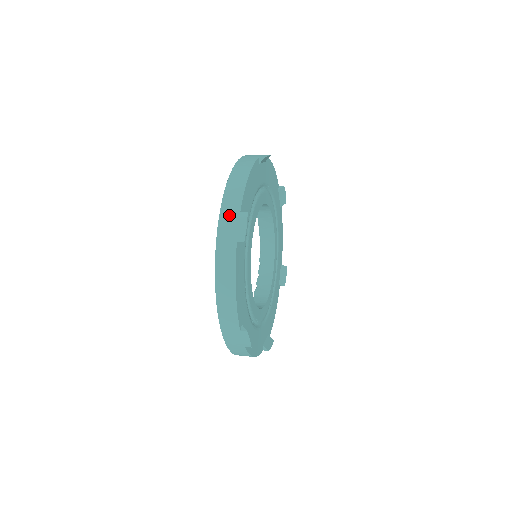
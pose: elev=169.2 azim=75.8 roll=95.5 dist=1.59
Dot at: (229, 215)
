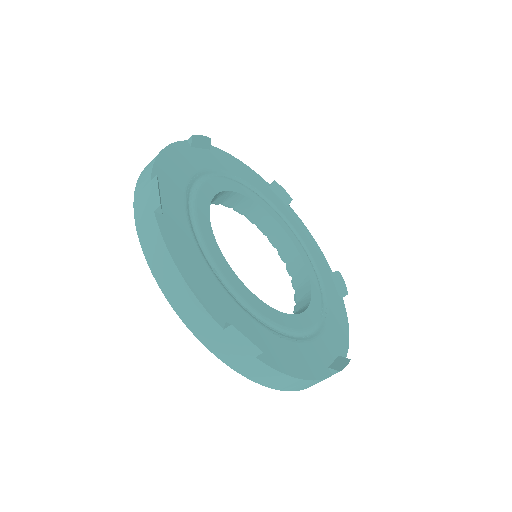
Dot at: (141, 193)
